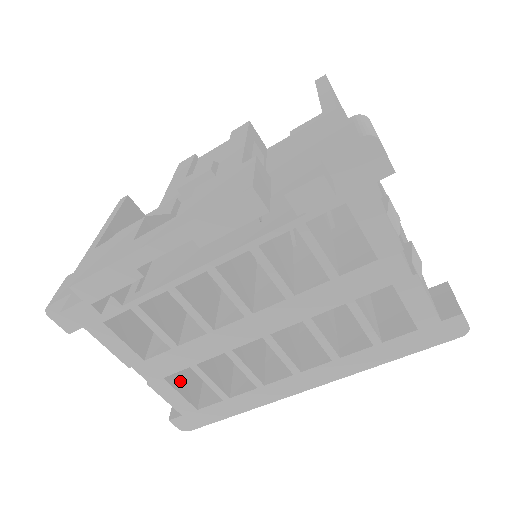
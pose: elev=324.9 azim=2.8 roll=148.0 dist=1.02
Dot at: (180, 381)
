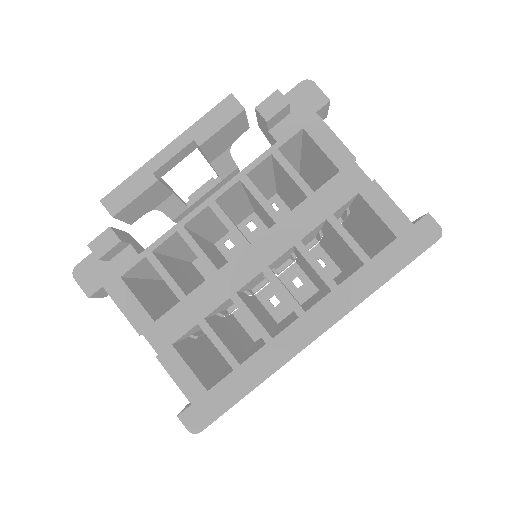
Dot at: (189, 361)
